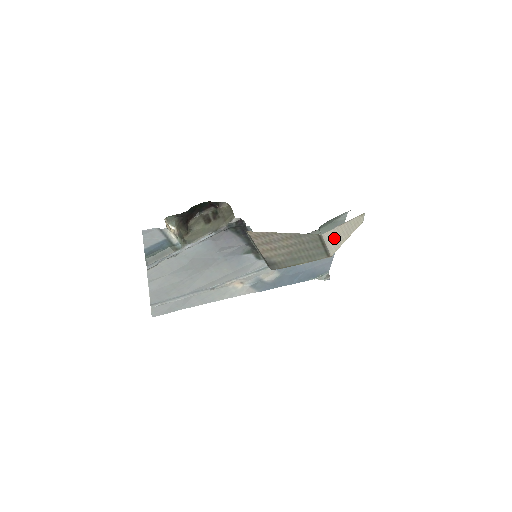
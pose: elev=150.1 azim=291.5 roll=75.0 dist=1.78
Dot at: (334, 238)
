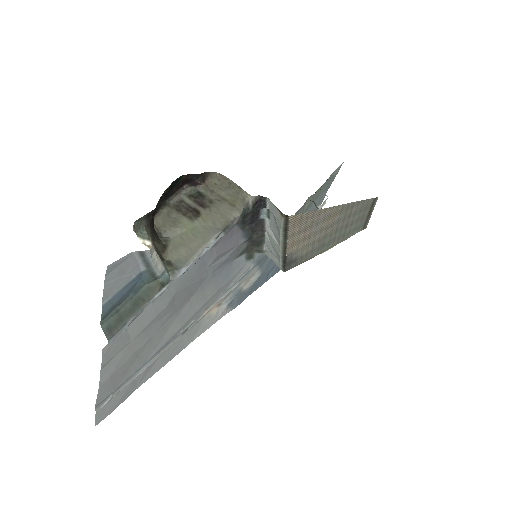
Dot at: occluded
